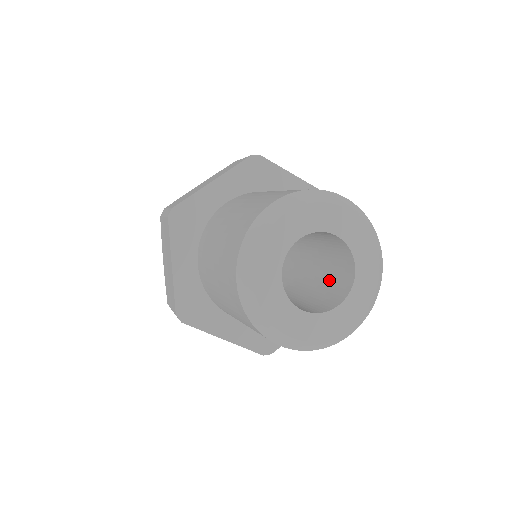
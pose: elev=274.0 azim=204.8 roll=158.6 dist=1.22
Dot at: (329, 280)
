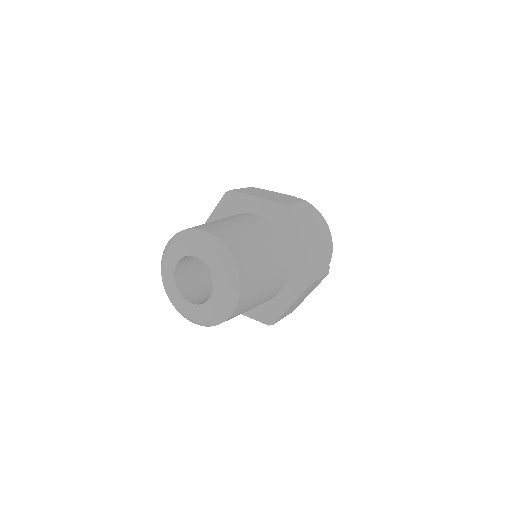
Dot at: occluded
